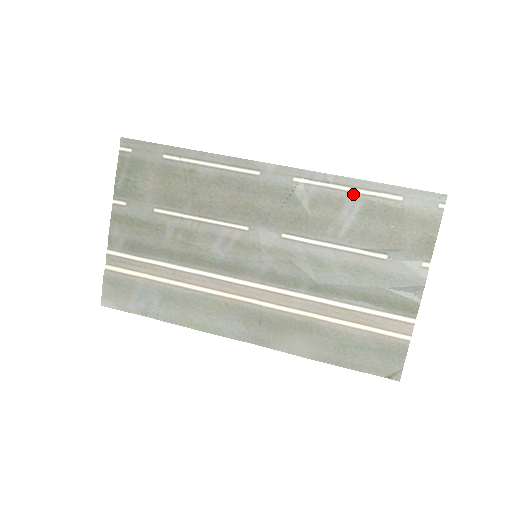
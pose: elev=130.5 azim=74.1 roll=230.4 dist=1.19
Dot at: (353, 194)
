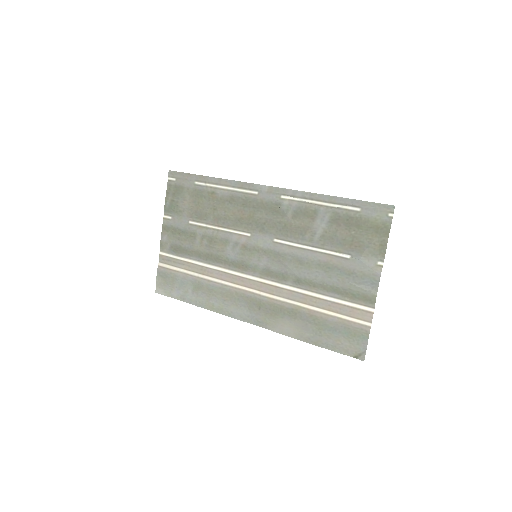
Dot at: (324, 207)
